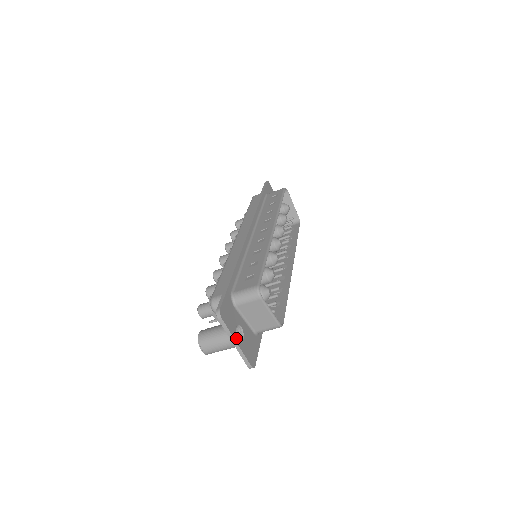
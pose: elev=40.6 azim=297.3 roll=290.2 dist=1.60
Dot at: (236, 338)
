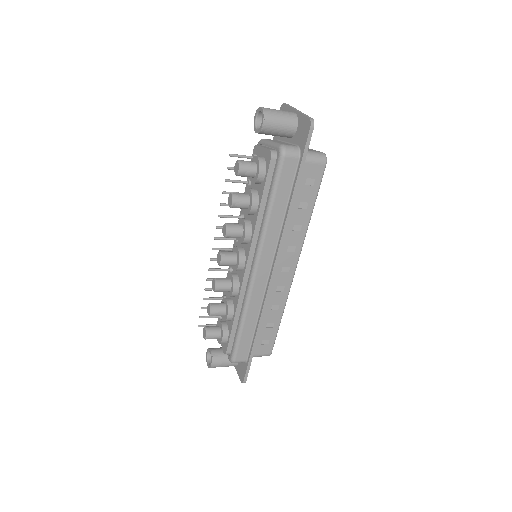
Dot at: occluded
